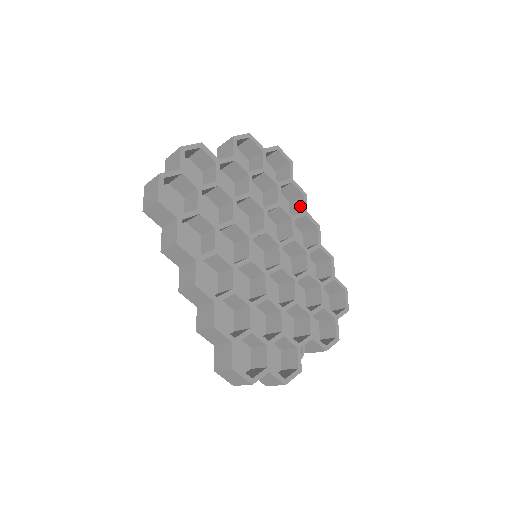
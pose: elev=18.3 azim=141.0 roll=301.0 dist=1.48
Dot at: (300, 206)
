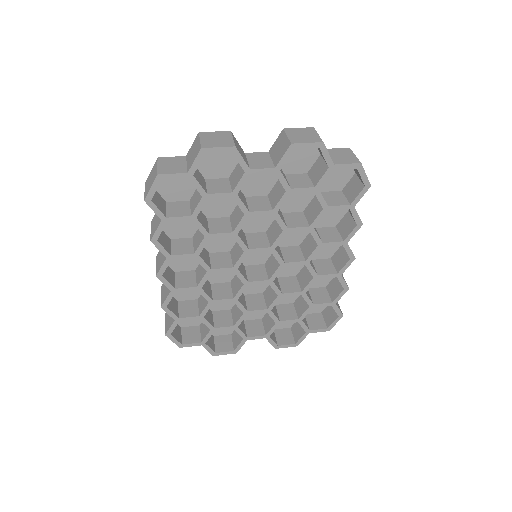
Dot at: (347, 231)
